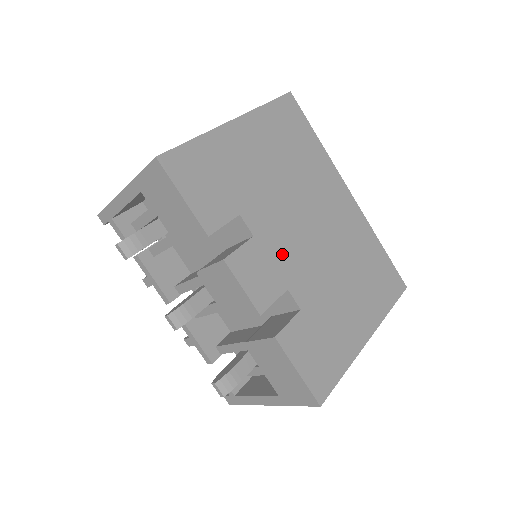
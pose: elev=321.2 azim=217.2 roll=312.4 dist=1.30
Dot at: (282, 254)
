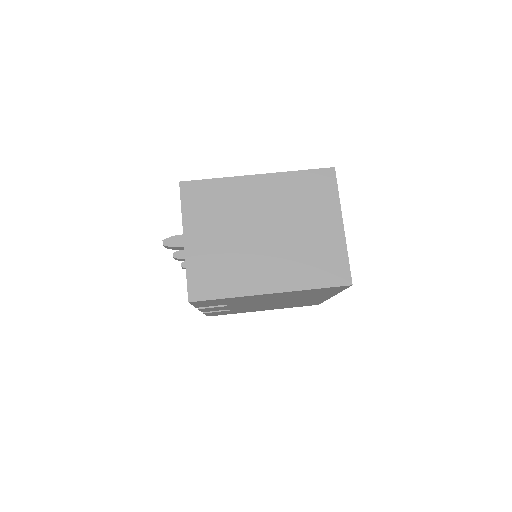
Dot at: occluded
